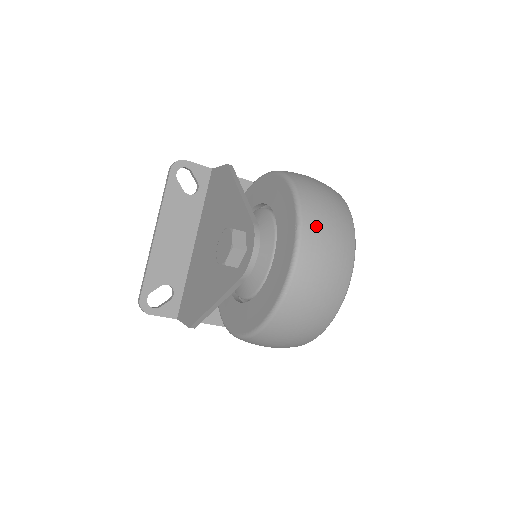
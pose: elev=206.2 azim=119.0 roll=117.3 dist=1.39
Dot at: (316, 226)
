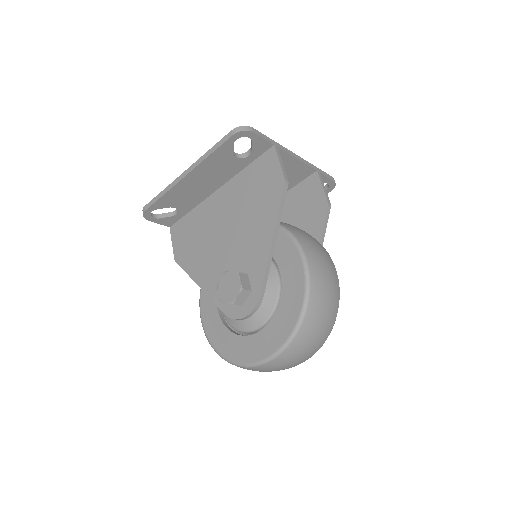
Dot at: (295, 351)
